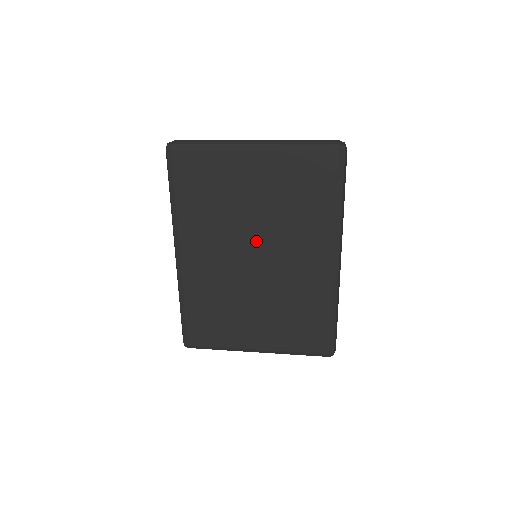
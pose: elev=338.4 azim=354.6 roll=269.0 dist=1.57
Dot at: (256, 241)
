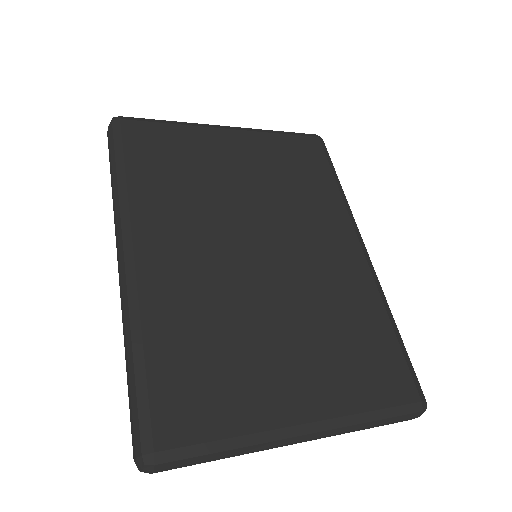
Dot at: (255, 225)
